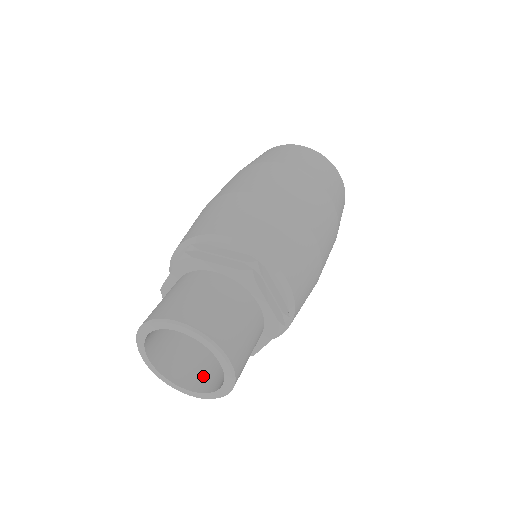
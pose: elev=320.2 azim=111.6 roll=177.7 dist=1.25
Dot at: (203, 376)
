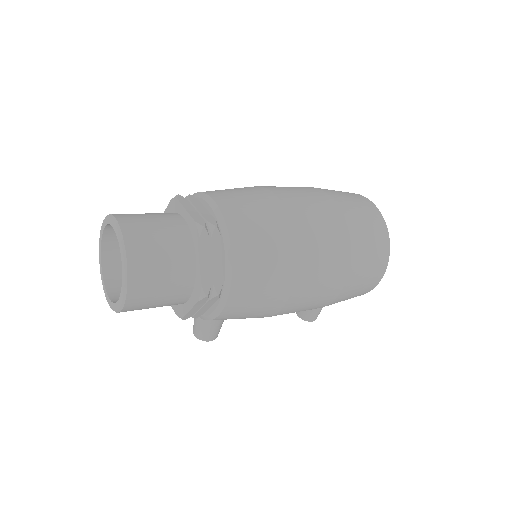
Dot at: occluded
